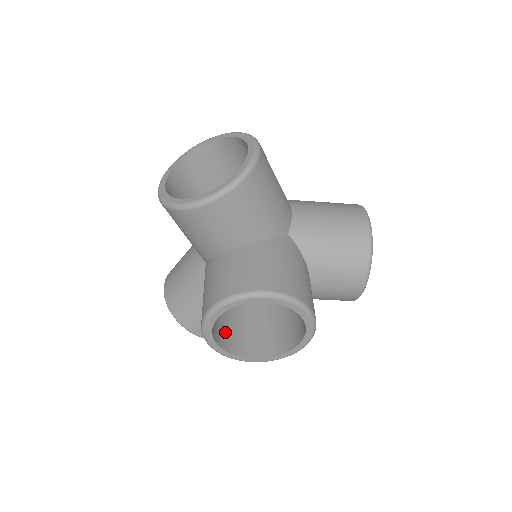
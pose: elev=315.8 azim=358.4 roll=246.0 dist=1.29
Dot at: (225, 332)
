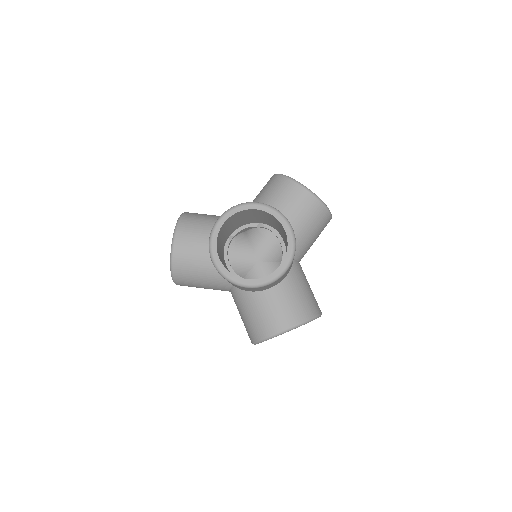
Dot at: occluded
